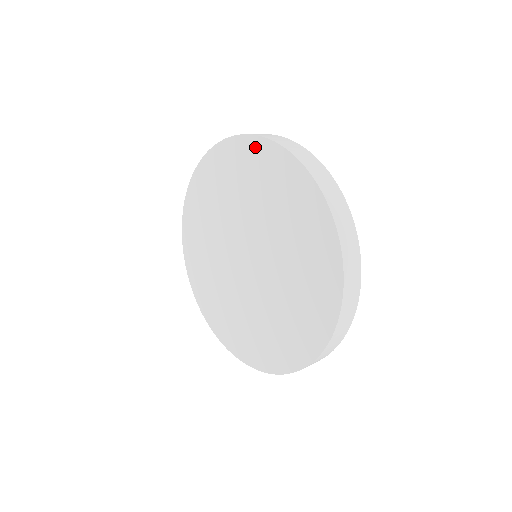
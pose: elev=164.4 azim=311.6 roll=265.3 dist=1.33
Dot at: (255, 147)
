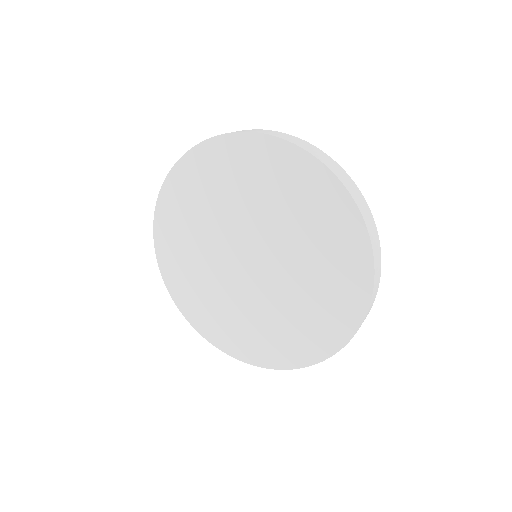
Dot at: (283, 153)
